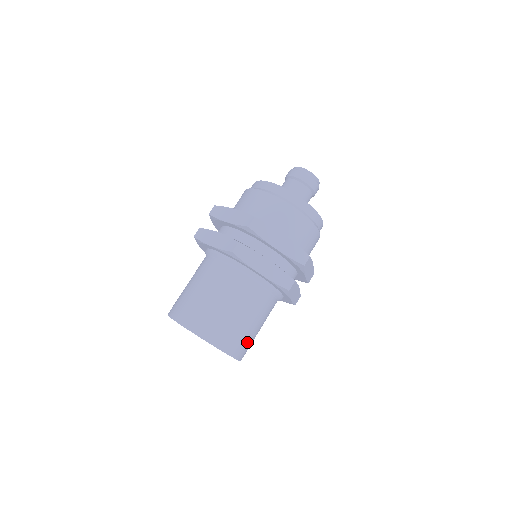
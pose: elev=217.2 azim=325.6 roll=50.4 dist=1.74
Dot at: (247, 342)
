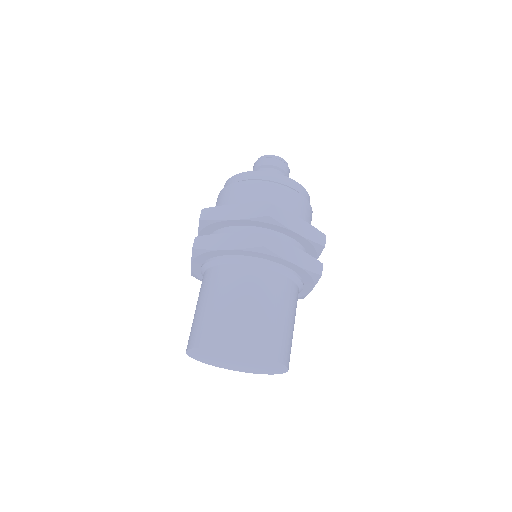
Dot at: (263, 331)
